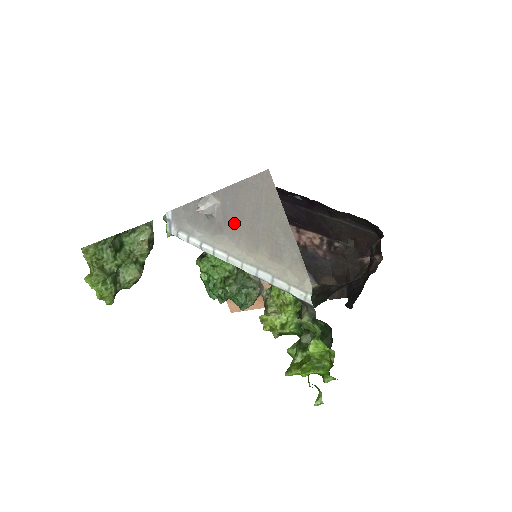
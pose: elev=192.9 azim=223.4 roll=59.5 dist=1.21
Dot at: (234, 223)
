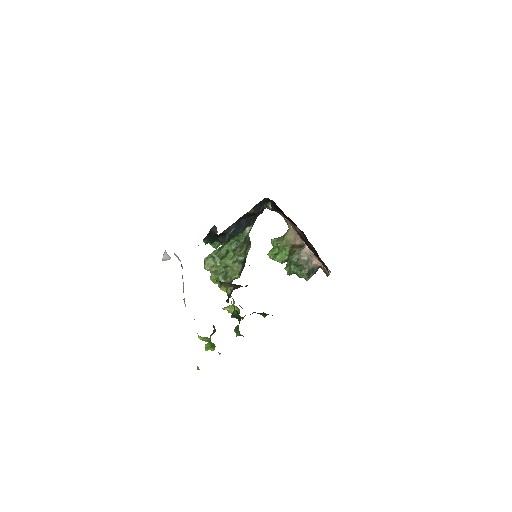
Dot at: occluded
